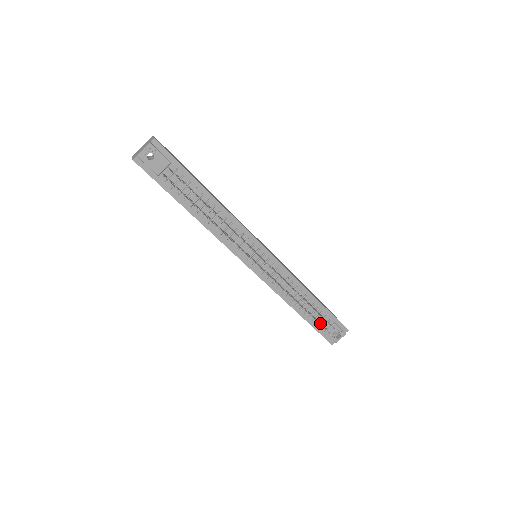
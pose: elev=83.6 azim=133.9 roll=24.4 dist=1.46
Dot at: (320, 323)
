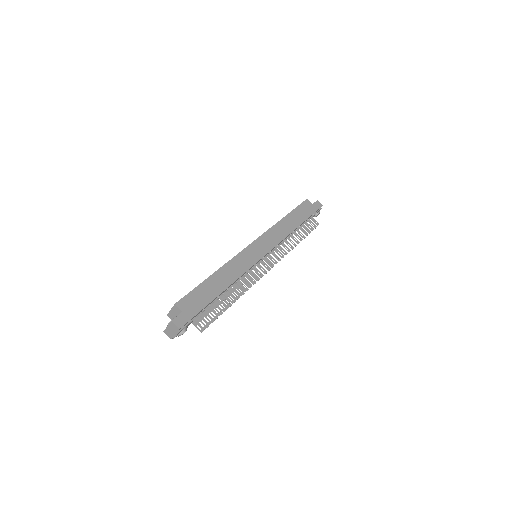
Dot at: occluded
